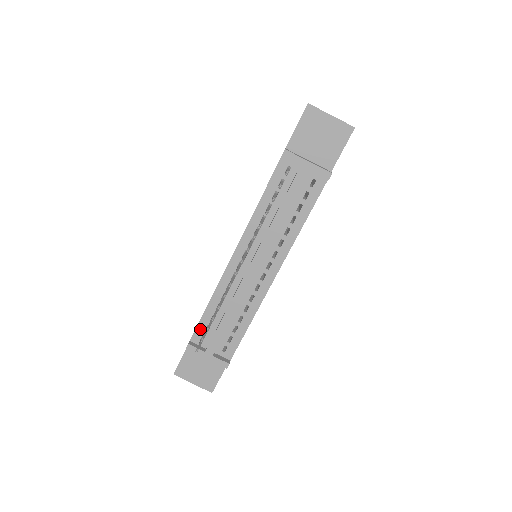
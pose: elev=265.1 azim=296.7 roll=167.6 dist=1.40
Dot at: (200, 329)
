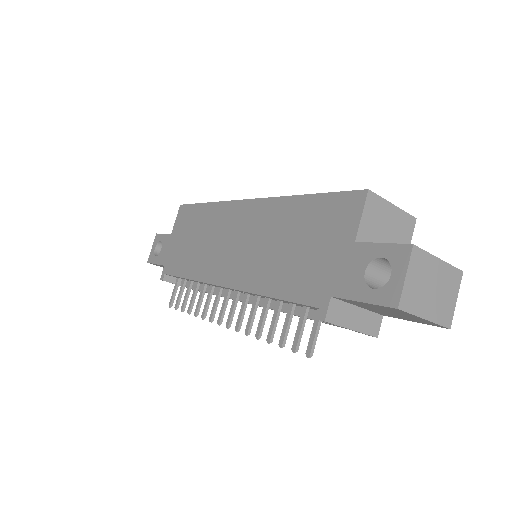
Dot at: occluded
